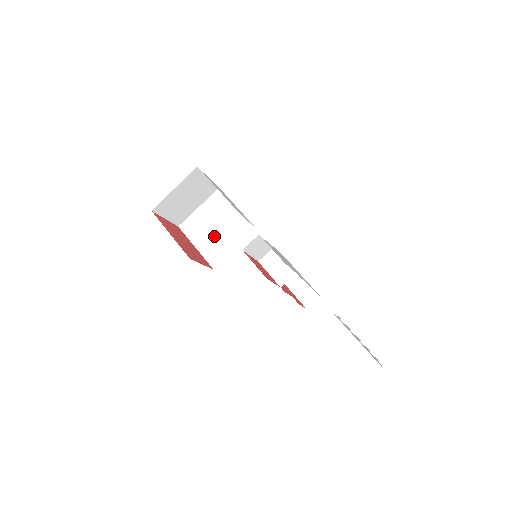
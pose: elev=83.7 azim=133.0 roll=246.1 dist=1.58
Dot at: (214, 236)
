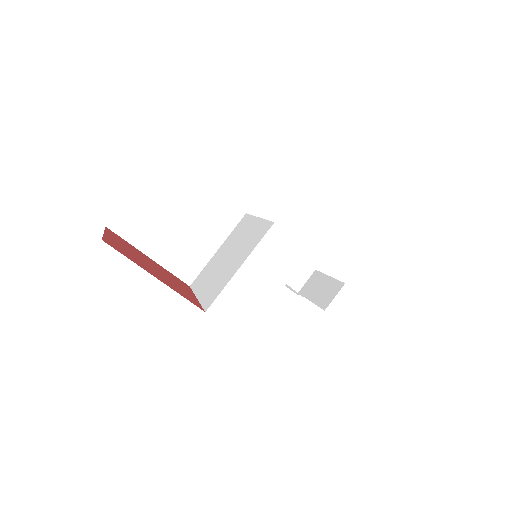
Dot at: (178, 234)
